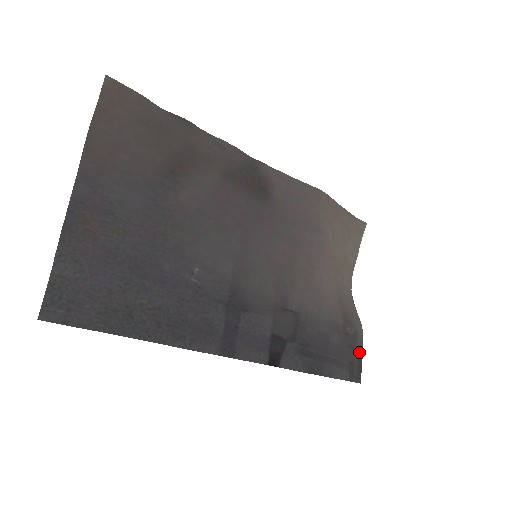
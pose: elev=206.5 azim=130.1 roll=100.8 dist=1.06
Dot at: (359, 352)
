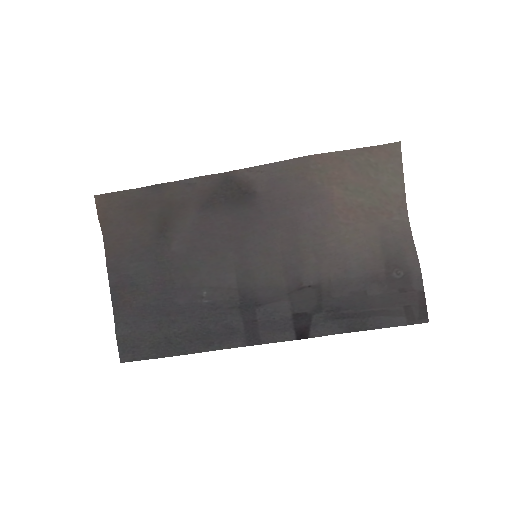
Dot at: (418, 292)
